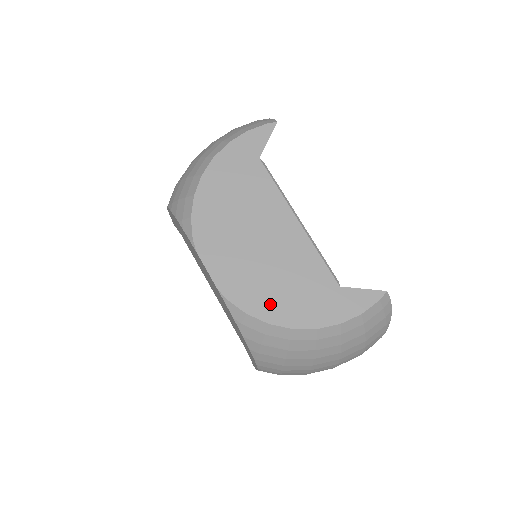
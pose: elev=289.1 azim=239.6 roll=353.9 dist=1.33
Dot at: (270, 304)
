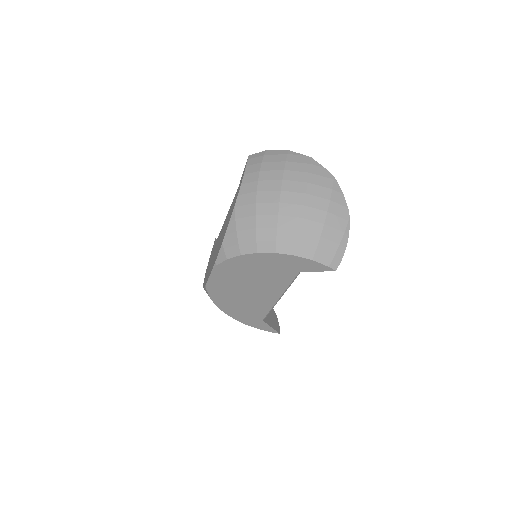
Dot at: (224, 303)
